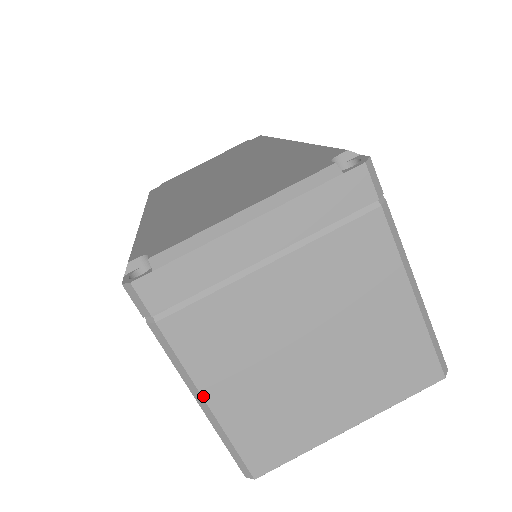
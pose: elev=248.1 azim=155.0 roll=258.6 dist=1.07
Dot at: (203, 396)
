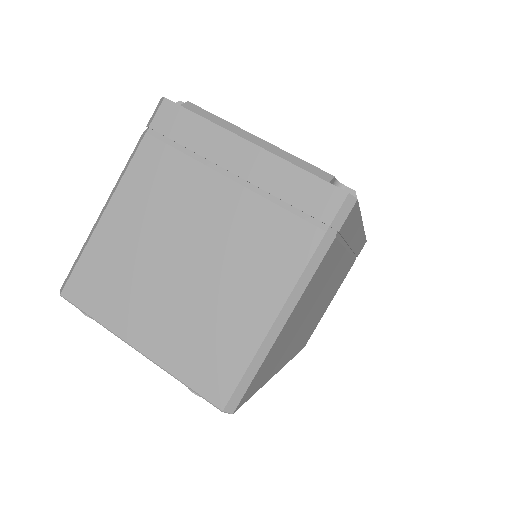
Dot at: (109, 204)
